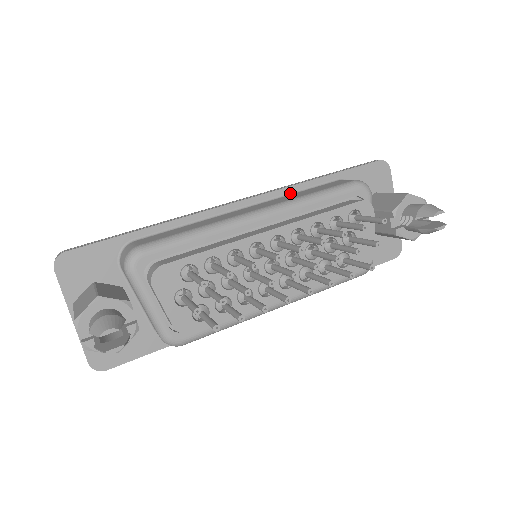
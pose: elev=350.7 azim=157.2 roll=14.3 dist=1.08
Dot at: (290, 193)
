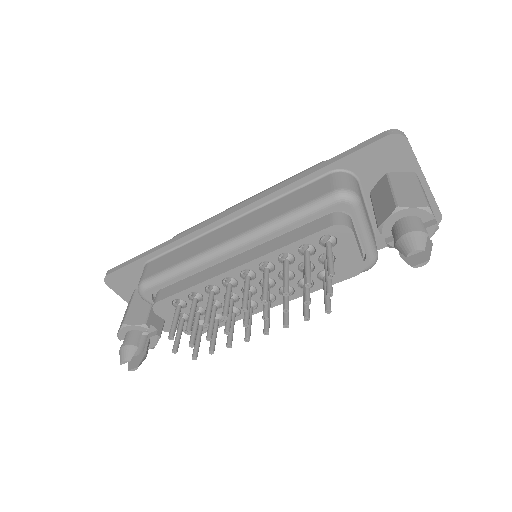
Dot at: (275, 199)
